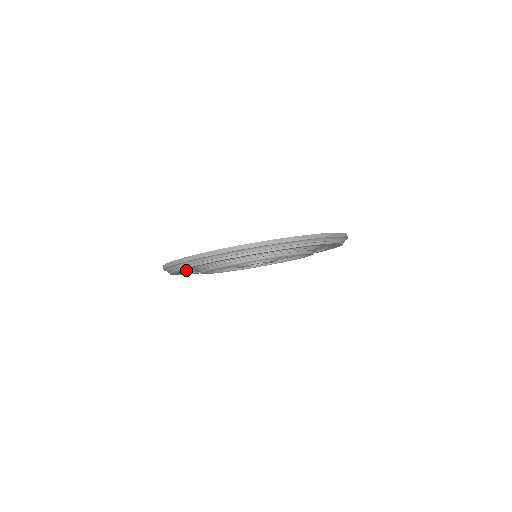
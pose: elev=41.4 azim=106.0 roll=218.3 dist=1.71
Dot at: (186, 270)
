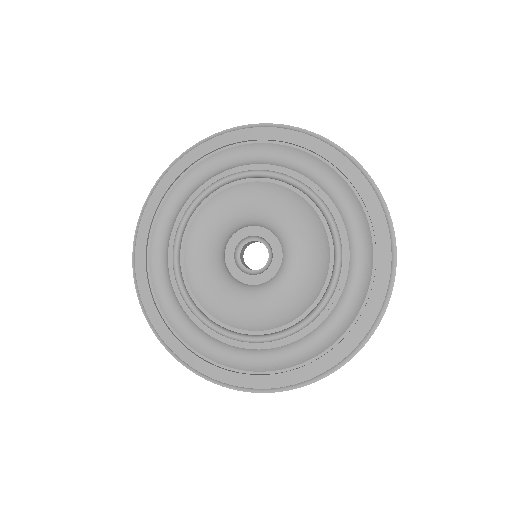
Dot at: (177, 328)
